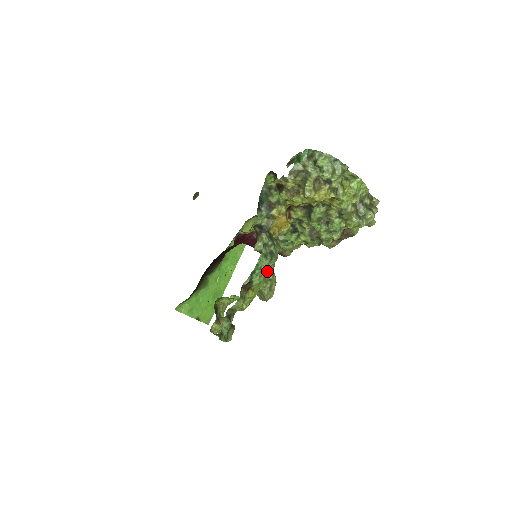
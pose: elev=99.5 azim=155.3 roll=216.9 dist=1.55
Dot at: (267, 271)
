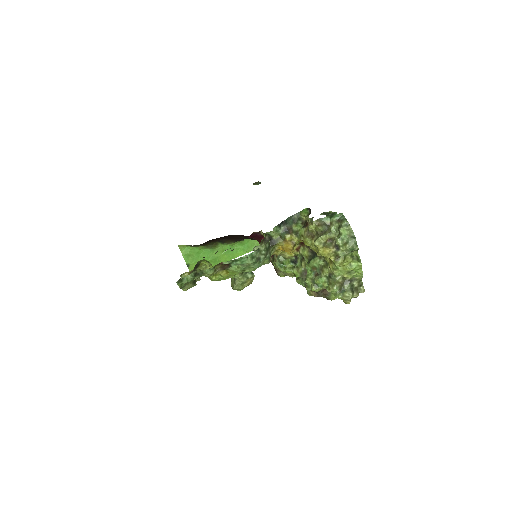
Dot at: (247, 269)
